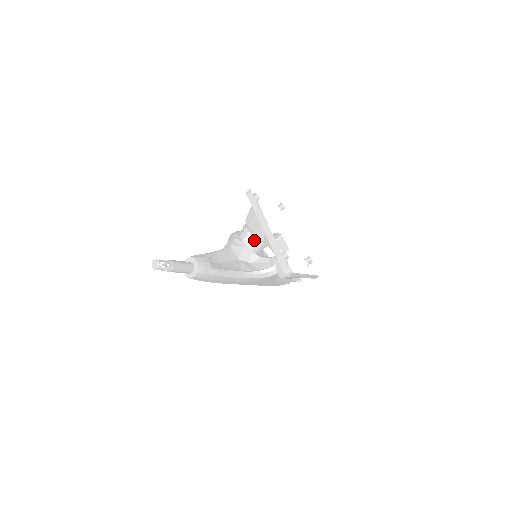
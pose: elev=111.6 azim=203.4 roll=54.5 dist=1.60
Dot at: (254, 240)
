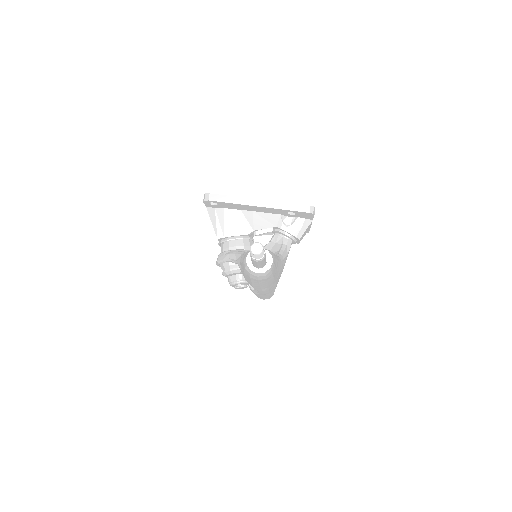
Dot at: (246, 238)
